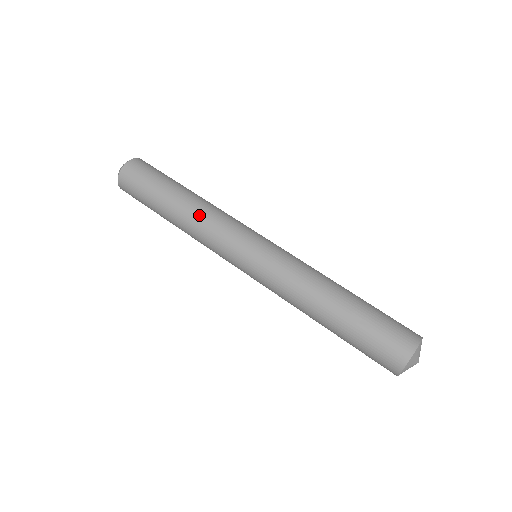
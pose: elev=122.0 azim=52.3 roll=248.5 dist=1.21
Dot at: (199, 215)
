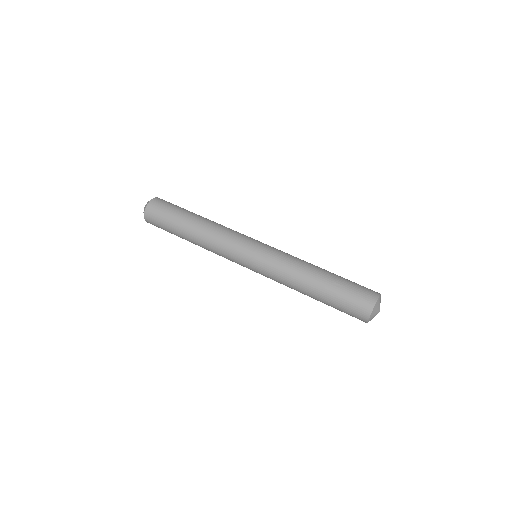
Dot at: (212, 230)
